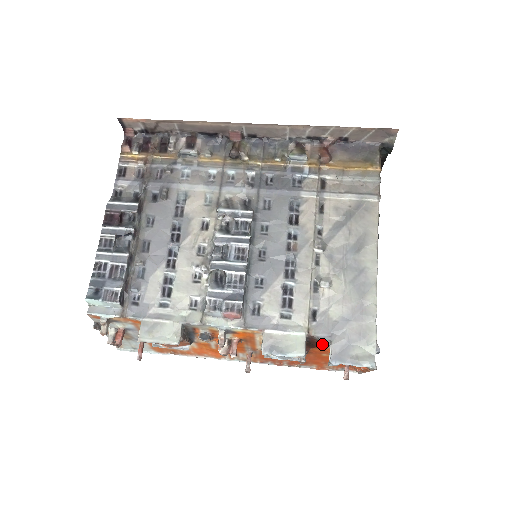
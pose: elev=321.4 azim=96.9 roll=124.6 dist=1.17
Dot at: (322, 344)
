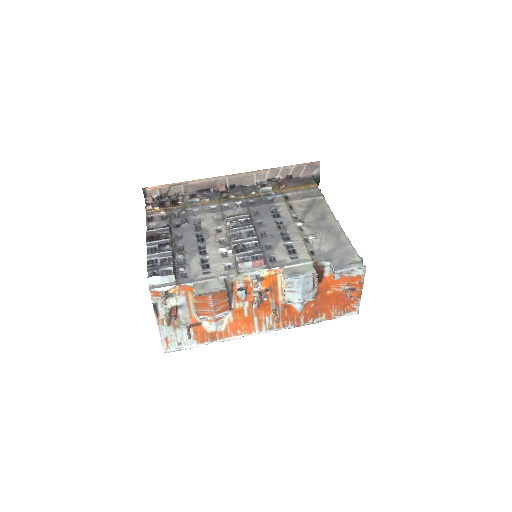
Dot at: (324, 272)
